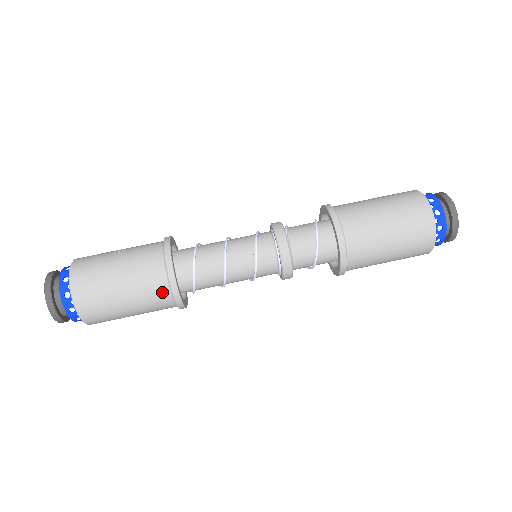
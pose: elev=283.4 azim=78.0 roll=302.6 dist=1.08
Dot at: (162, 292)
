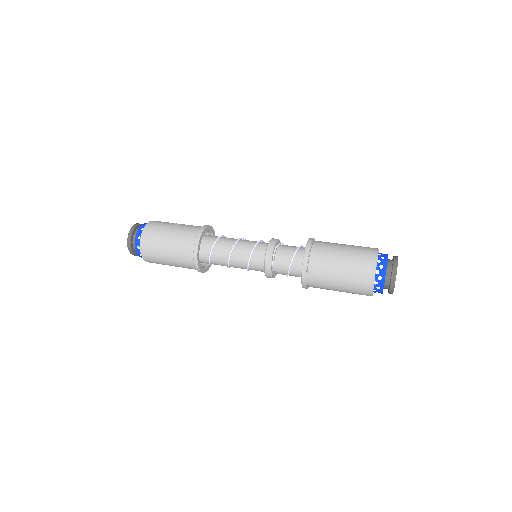
Dot at: (188, 255)
